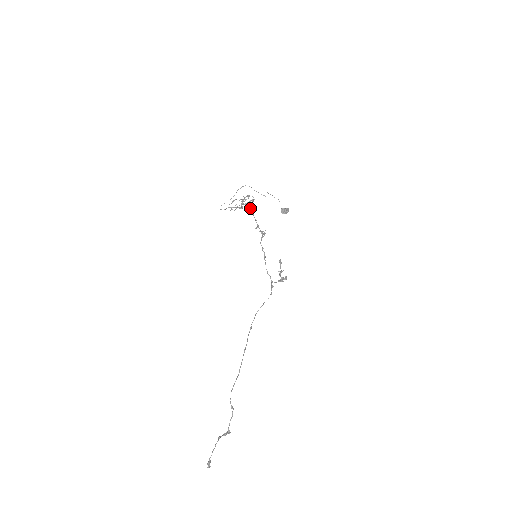
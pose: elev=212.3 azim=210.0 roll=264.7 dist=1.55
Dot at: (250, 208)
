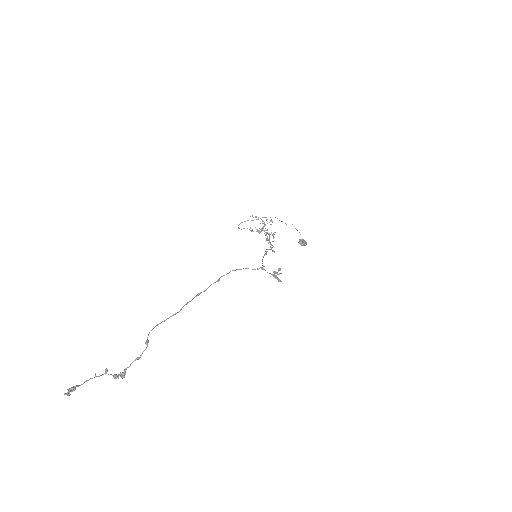
Dot at: (268, 234)
